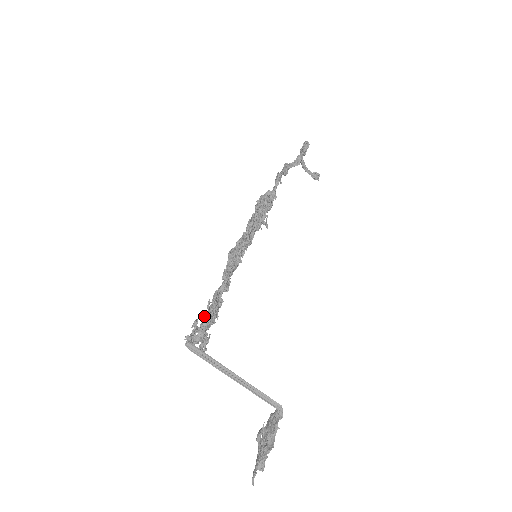
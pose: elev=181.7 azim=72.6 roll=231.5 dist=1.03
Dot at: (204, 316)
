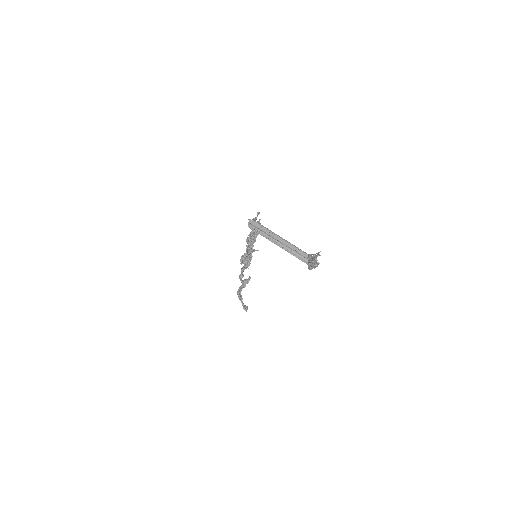
Dot at: occluded
